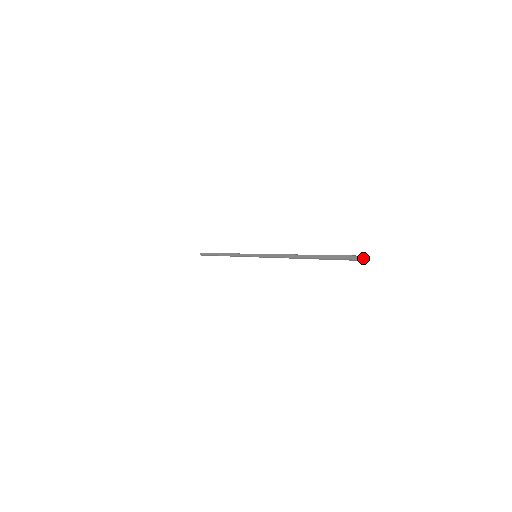
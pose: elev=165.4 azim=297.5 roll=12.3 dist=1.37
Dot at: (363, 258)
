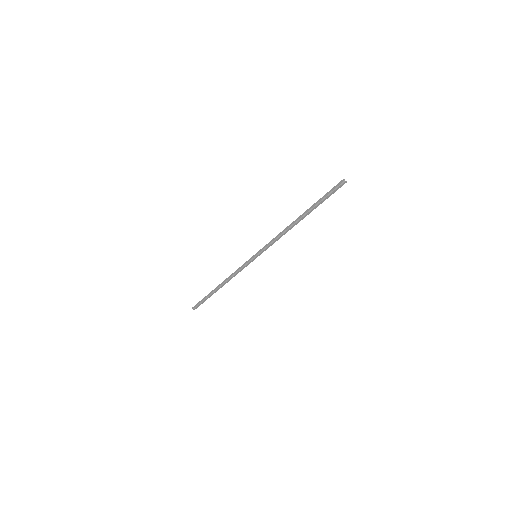
Dot at: occluded
